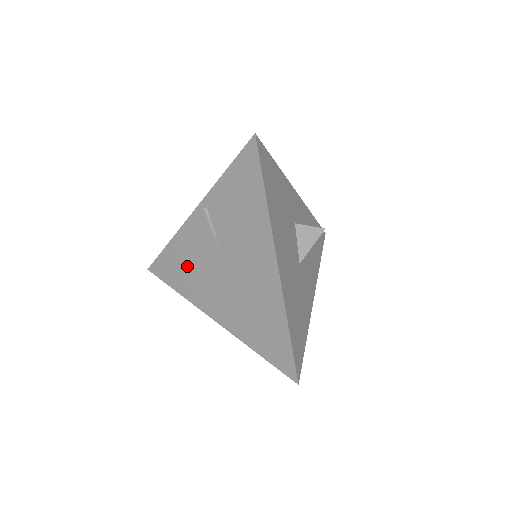
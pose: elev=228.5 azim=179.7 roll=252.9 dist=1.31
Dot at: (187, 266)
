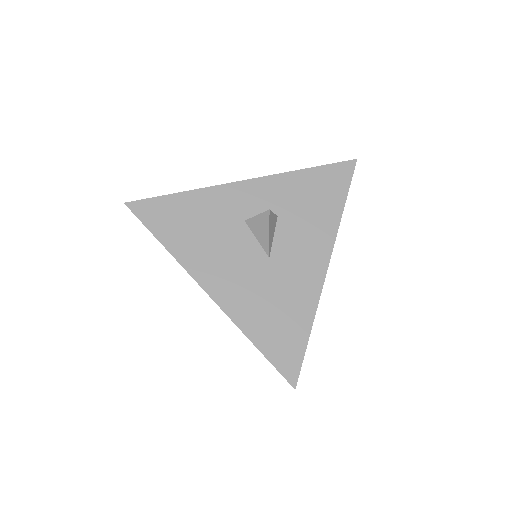
Dot at: occluded
